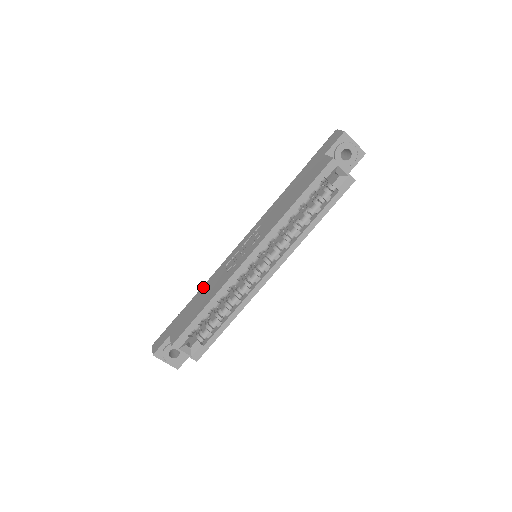
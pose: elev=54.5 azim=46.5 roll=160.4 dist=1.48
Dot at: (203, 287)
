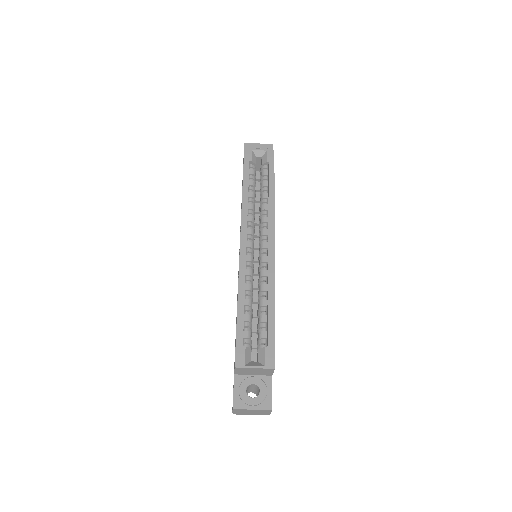
Dot at: occluded
